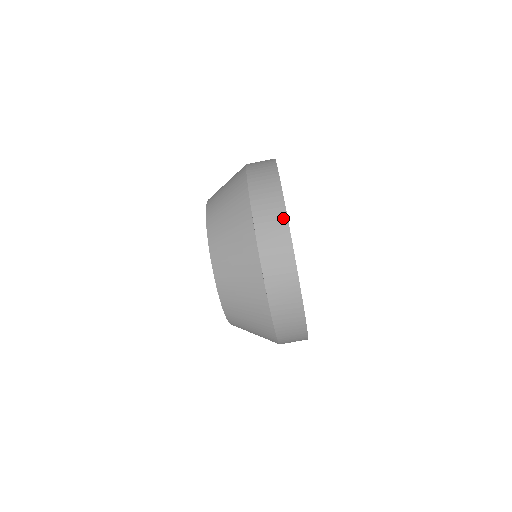
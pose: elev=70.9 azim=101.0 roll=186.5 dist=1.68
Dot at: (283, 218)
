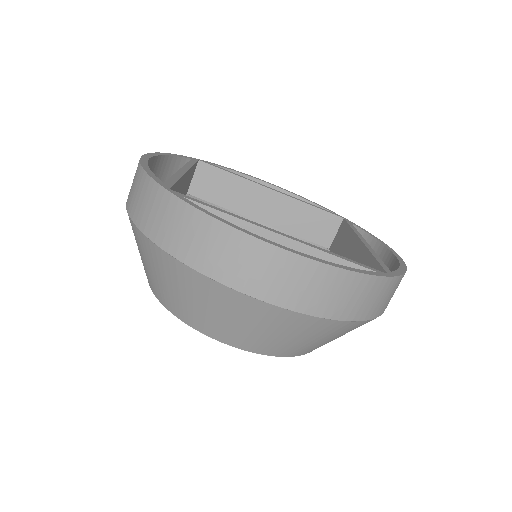
Dot at: (168, 199)
